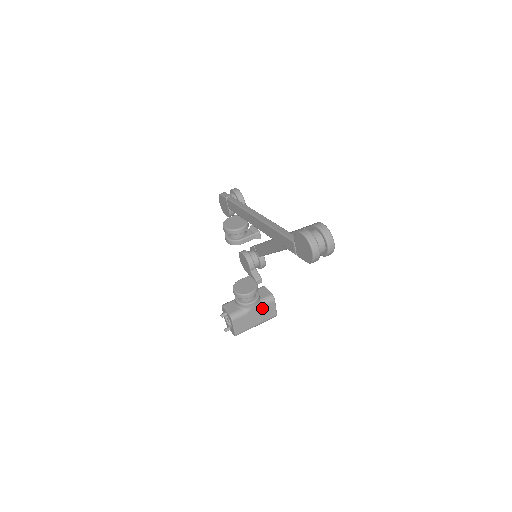
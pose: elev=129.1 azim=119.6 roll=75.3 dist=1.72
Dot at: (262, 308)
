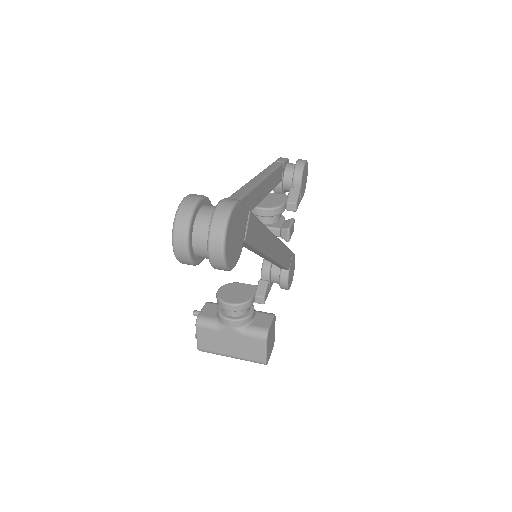
Dot at: (244, 337)
